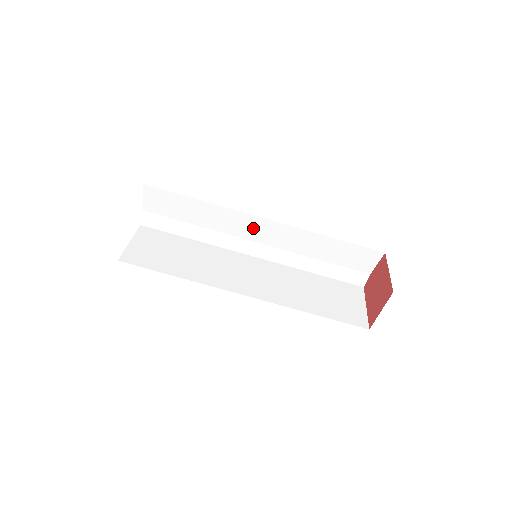
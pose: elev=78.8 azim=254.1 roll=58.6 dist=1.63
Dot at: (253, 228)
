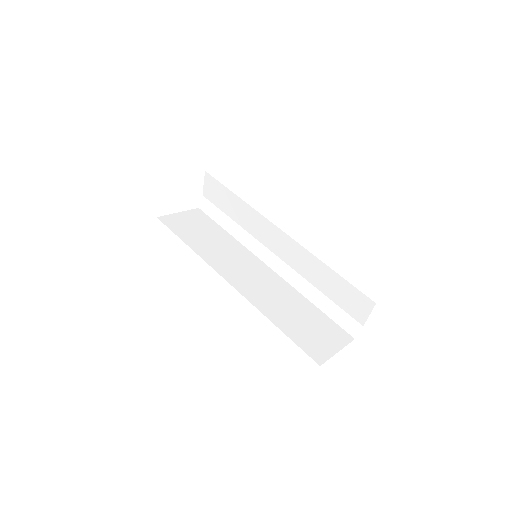
Dot at: (272, 237)
